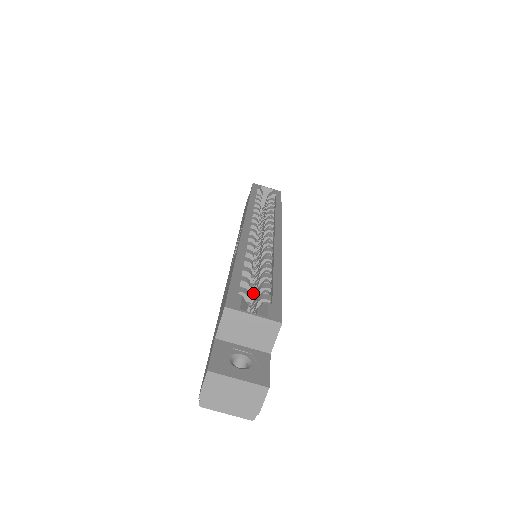
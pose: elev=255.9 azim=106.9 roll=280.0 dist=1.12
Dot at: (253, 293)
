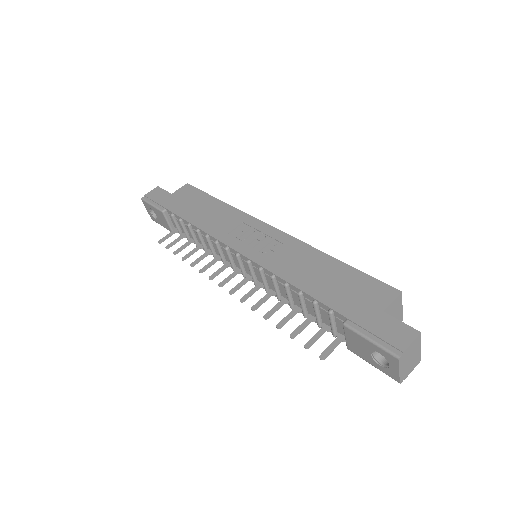
Dot at: occluded
